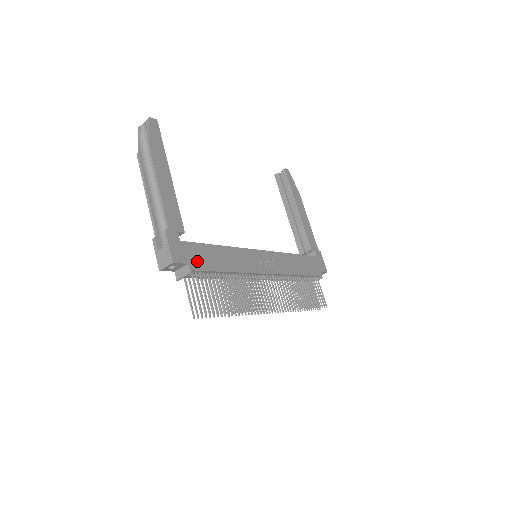
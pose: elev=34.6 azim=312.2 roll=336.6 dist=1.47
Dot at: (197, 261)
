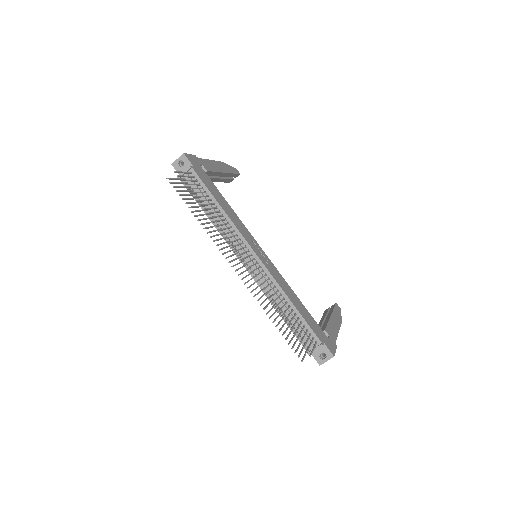
Dot at: (201, 175)
